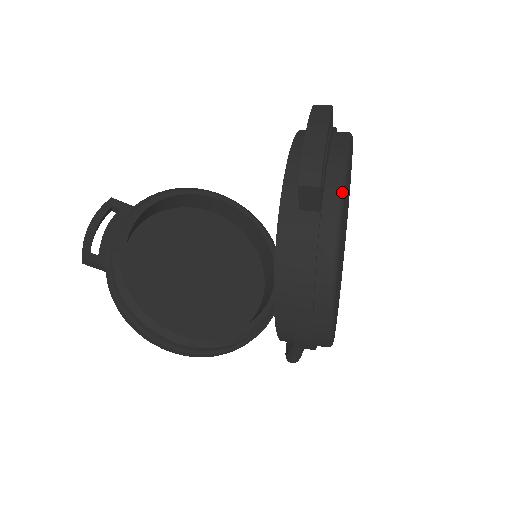
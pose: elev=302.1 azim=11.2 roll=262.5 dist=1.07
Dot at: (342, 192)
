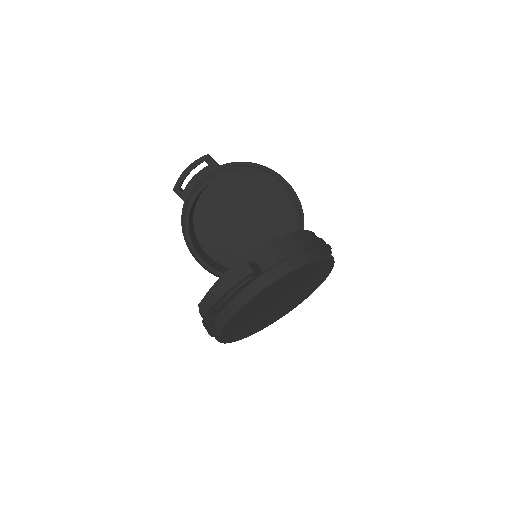
Dot at: (232, 315)
